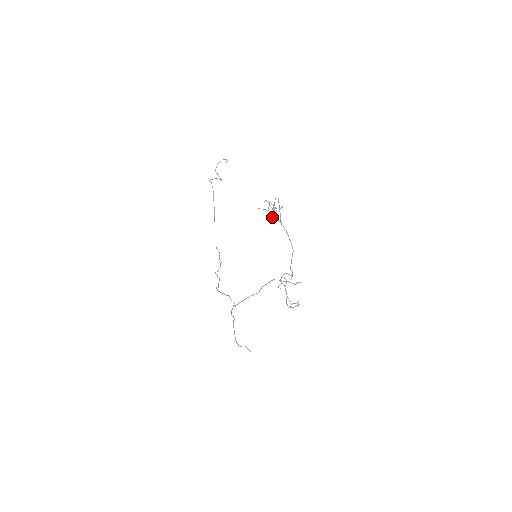
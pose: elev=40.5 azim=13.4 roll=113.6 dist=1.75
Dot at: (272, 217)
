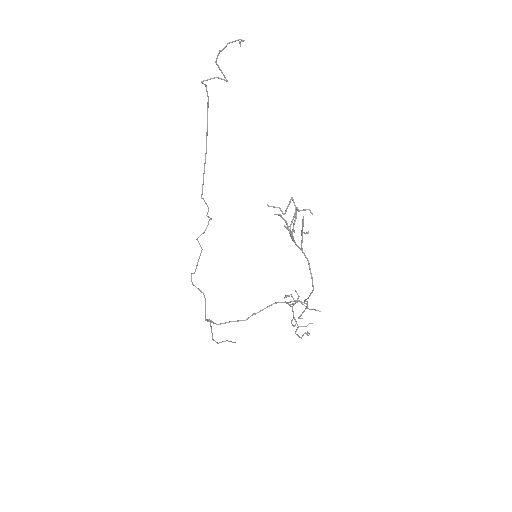
Dot at: occluded
